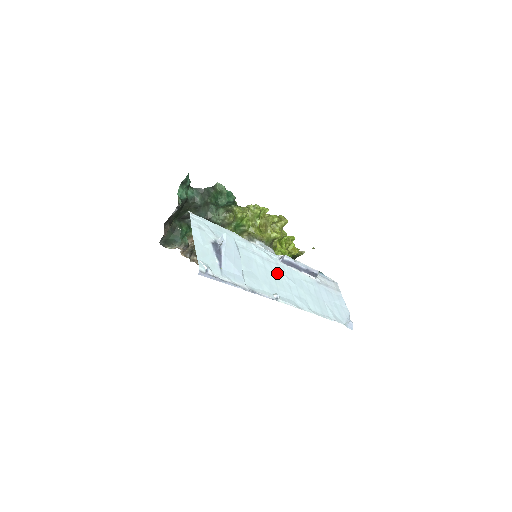
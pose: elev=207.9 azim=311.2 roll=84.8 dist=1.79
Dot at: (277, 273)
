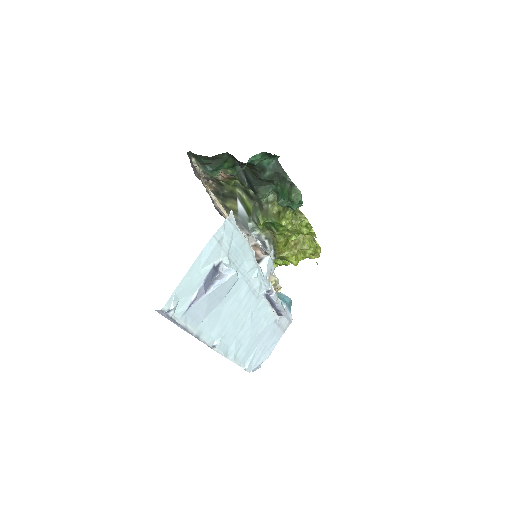
Dot at: (246, 310)
